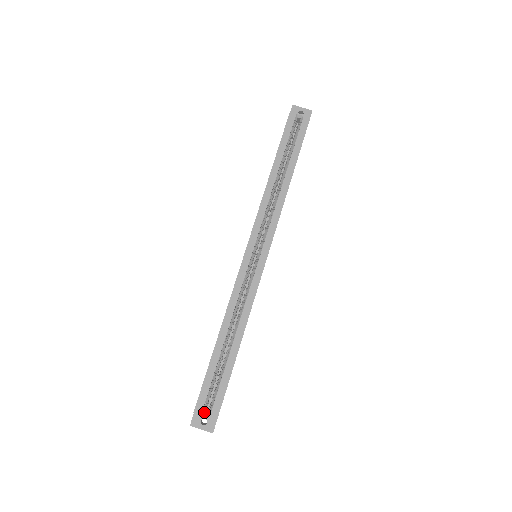
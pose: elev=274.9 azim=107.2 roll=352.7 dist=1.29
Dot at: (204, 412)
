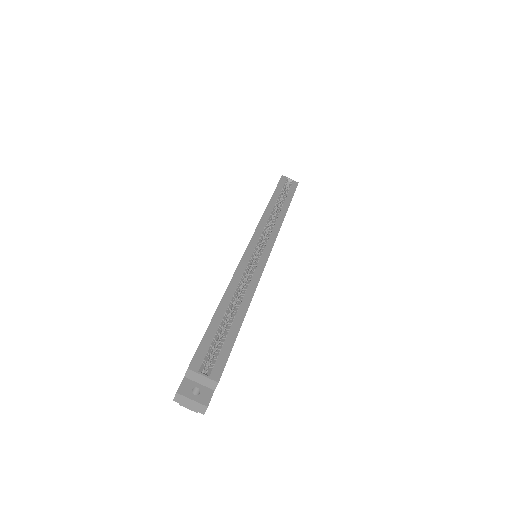
Dot at: (201, 372)
